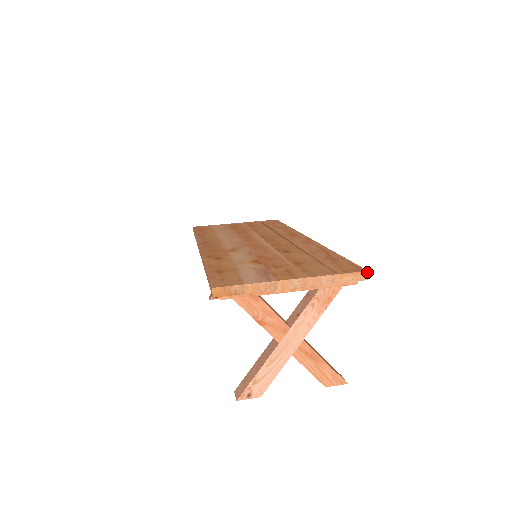
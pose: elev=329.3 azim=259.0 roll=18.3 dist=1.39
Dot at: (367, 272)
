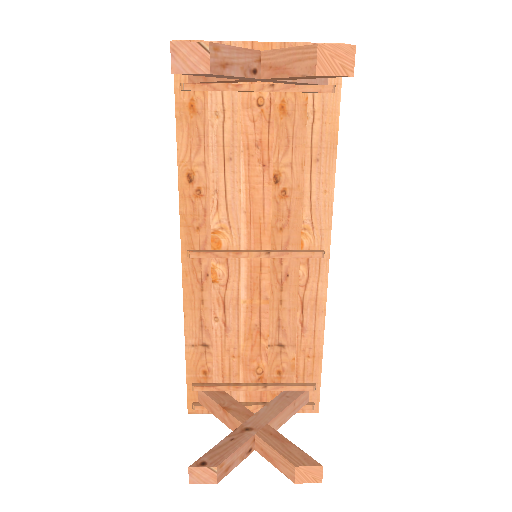
Dot at: occluded
